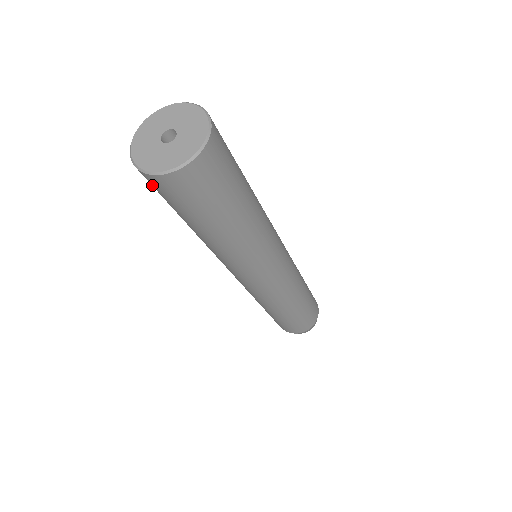
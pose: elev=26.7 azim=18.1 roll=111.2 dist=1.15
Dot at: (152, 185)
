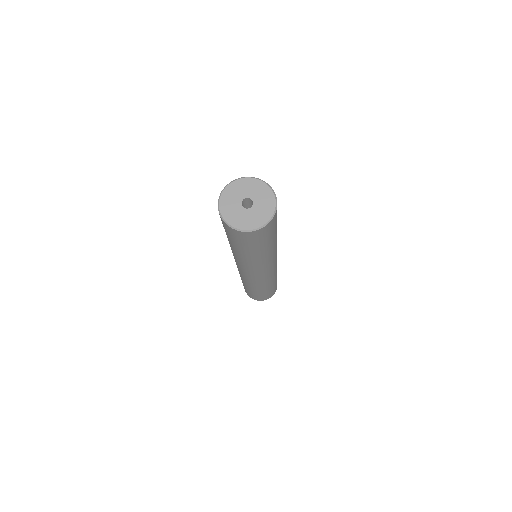
Dot at: (238, 236)
